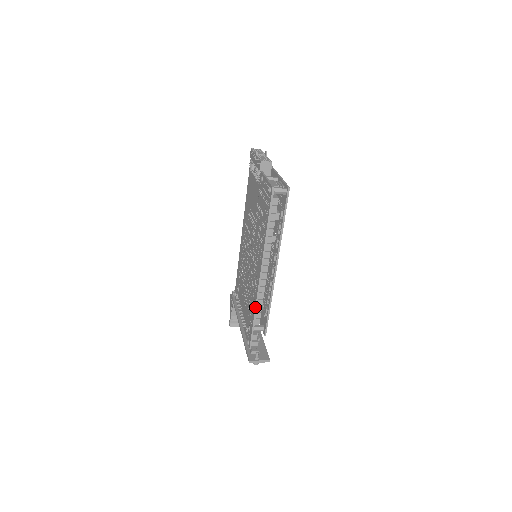
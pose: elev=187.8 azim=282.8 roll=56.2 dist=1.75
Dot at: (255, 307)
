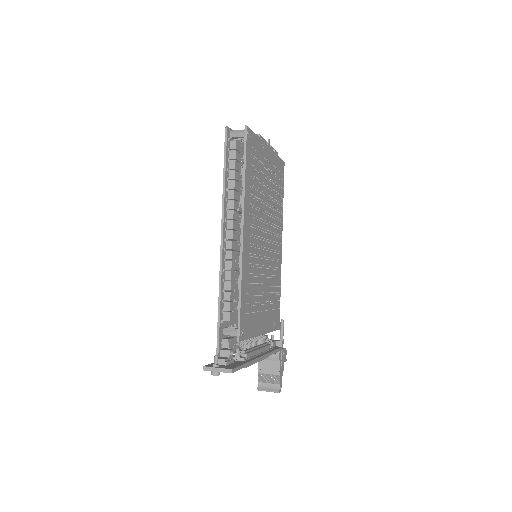
Dot at: (219, 289)
